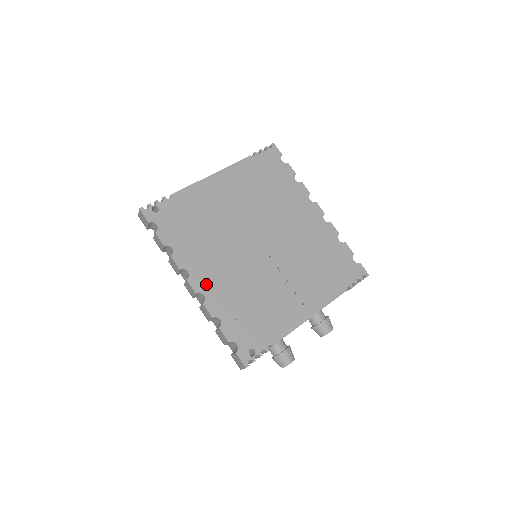
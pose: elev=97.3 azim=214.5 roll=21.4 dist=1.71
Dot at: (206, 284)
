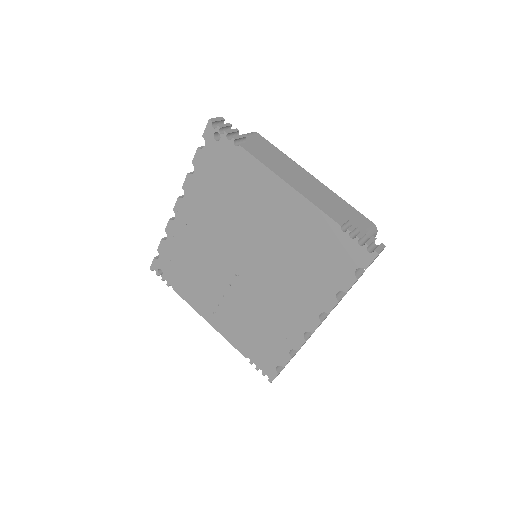
Dot at: (184, 217)
